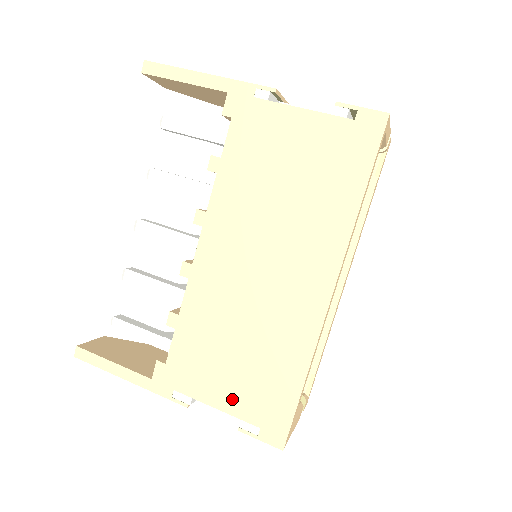
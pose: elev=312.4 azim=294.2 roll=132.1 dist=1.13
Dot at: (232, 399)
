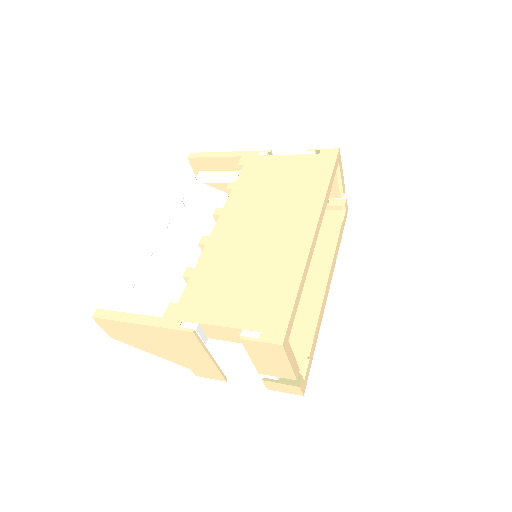
Dot at: (236, 315)
